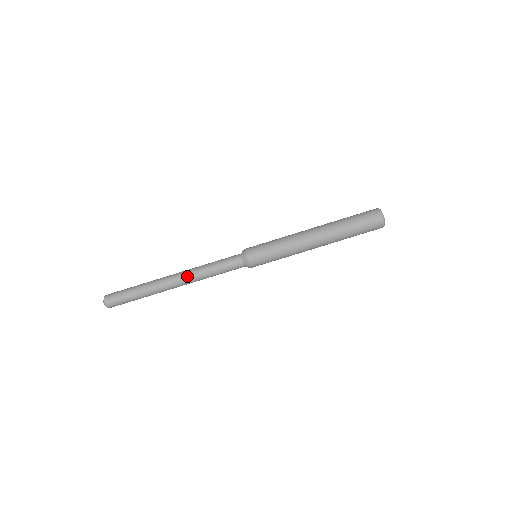
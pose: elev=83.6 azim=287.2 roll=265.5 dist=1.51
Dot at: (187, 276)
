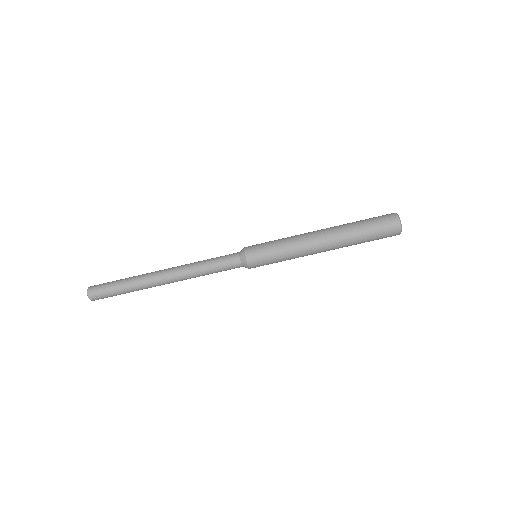
Dot at: (178, 268)
